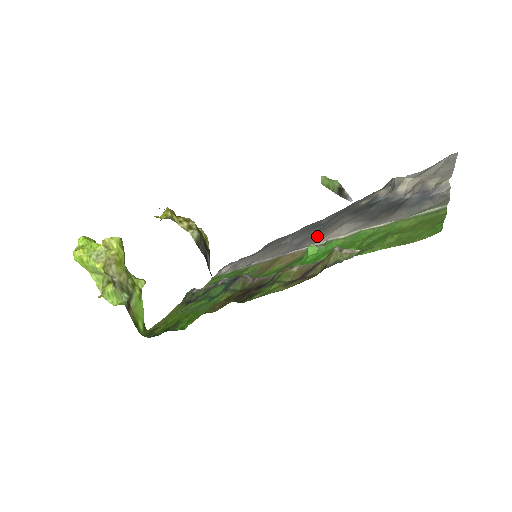
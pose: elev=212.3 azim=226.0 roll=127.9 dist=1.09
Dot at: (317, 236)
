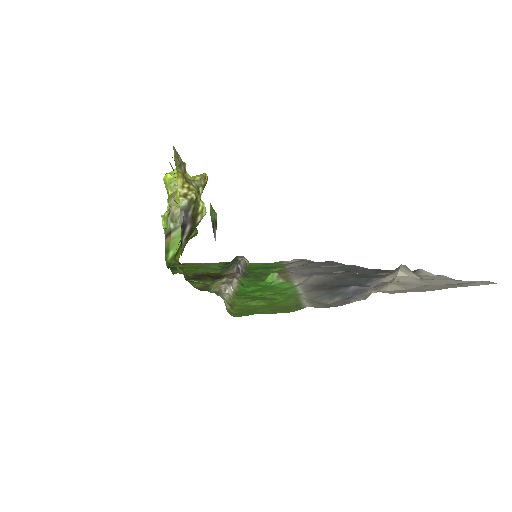
Dot at: occluded
